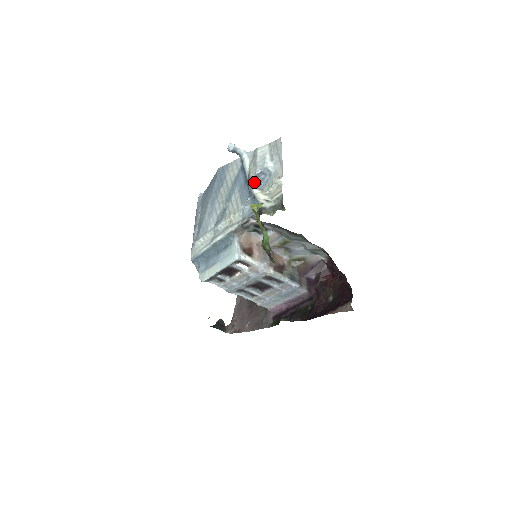
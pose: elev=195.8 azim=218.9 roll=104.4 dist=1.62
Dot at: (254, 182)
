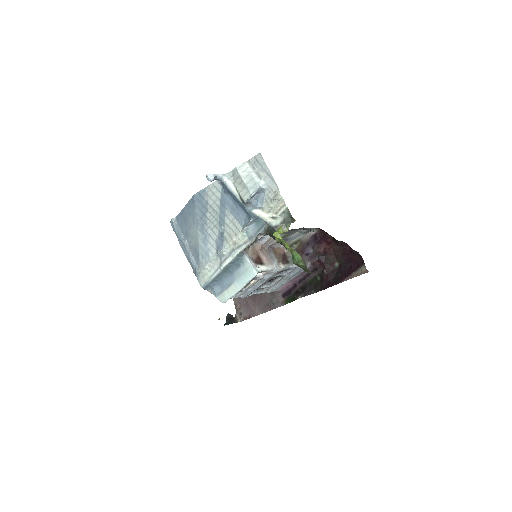
Dot at: (249, 203)
